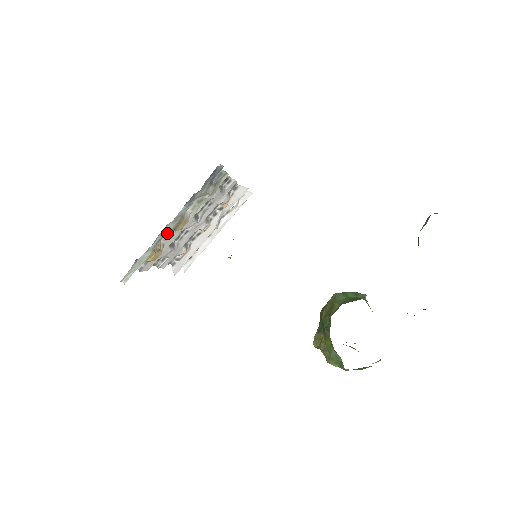
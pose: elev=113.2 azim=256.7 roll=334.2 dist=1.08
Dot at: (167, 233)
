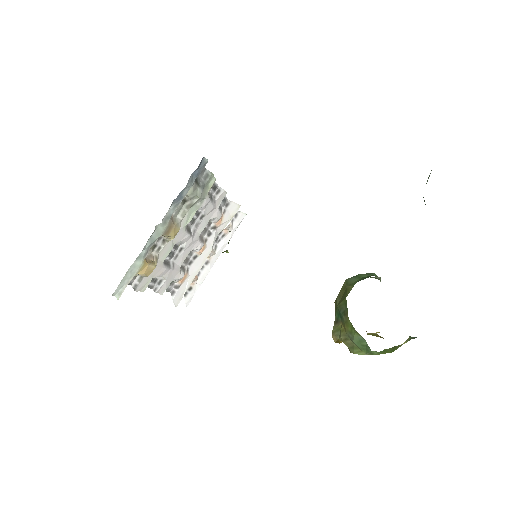
Dot at: occluded
